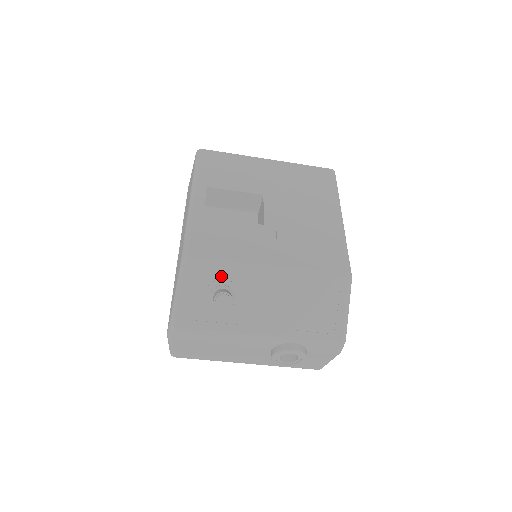
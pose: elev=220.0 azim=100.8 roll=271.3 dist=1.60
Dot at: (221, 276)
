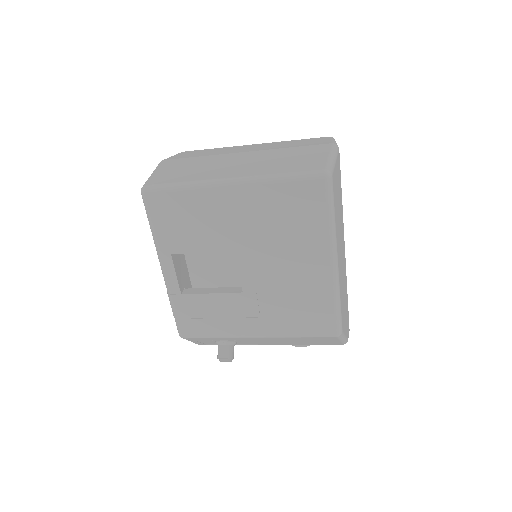
Dot at: (217, 339)
